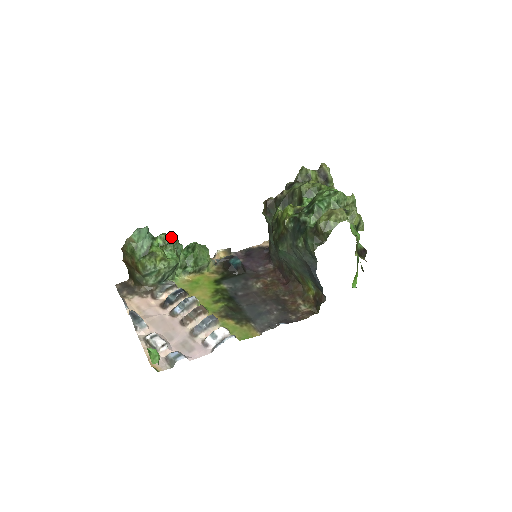
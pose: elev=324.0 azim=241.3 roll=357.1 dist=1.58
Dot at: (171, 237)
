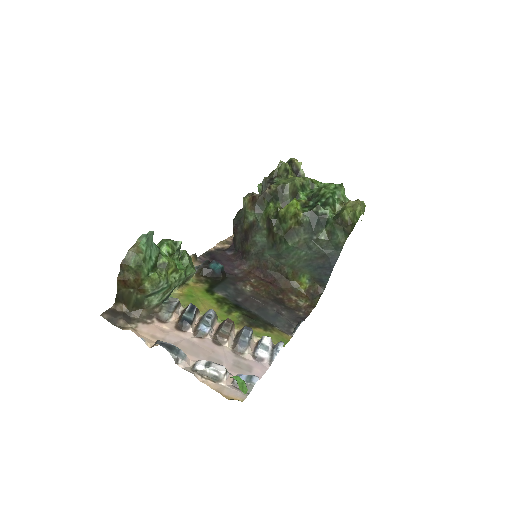
Dot at: (179, 243)
